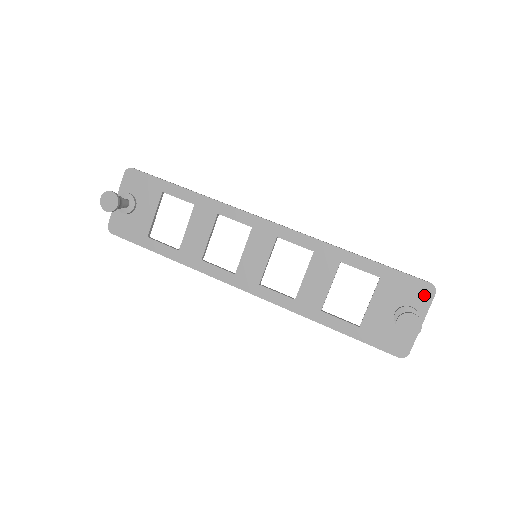
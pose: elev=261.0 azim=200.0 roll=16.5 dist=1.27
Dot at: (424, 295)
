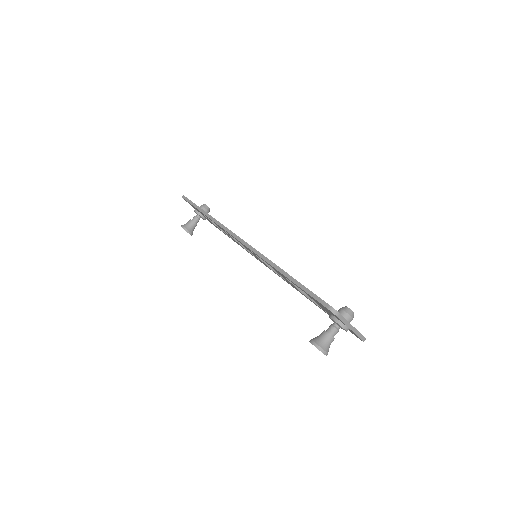
Dot at: (333, 314)
